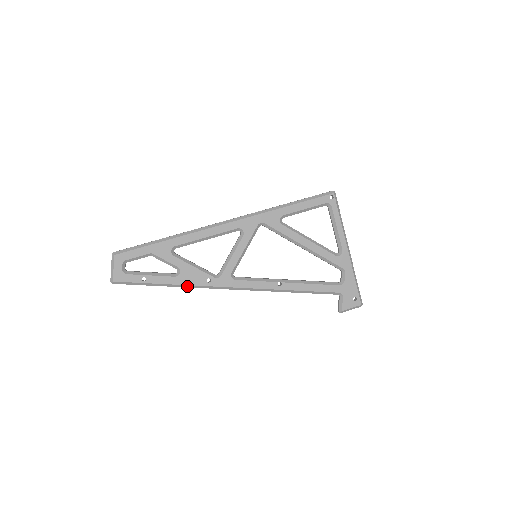
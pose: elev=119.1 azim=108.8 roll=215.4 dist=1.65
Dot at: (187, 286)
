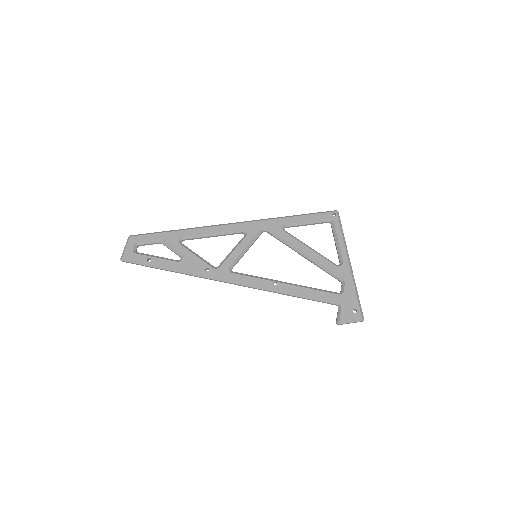
Dot at: (186, 272)
